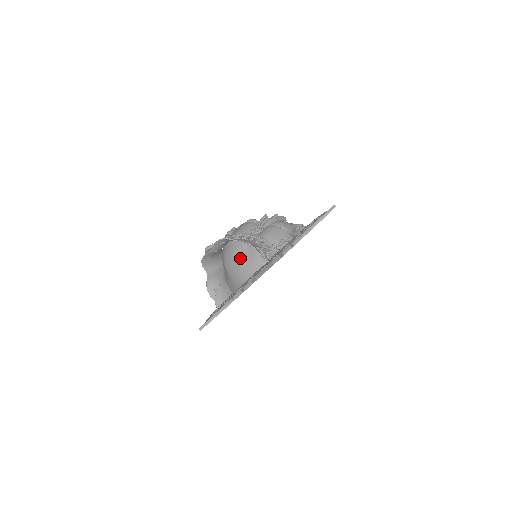
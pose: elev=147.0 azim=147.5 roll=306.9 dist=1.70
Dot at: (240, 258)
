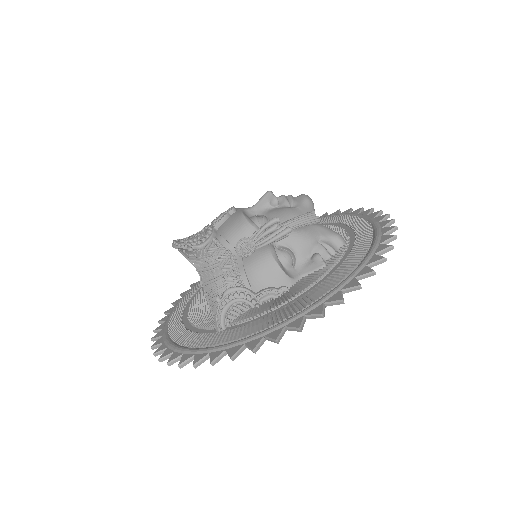
Dot at: (213, 276)
